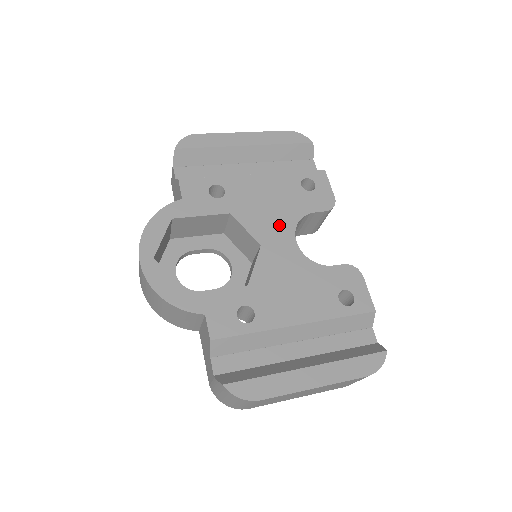
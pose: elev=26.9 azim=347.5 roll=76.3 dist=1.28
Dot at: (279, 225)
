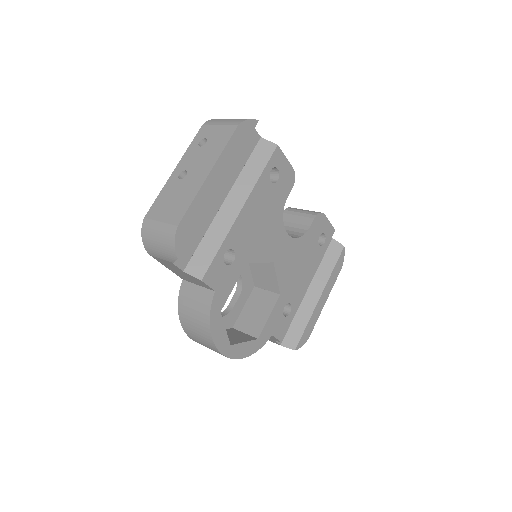
Dot at: (275, 235)
